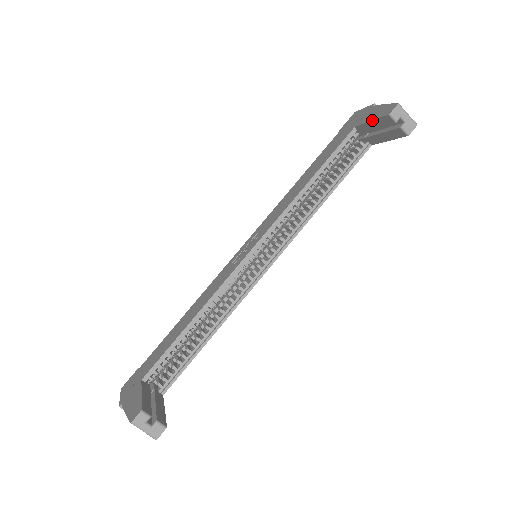
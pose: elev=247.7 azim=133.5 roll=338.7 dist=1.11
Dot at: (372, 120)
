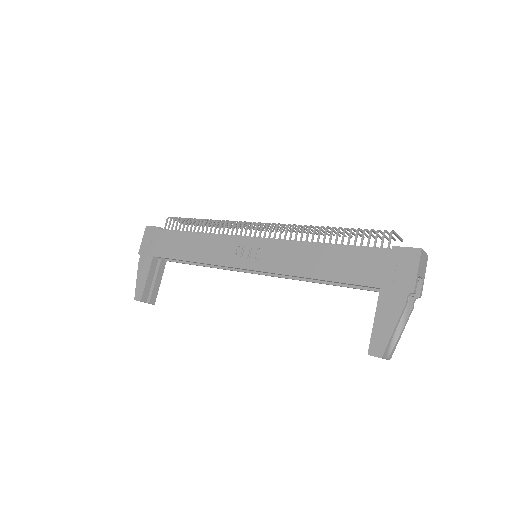
Dot at: (373, 324)
